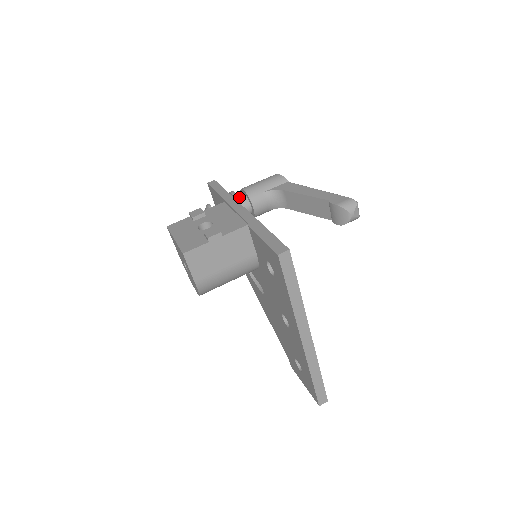
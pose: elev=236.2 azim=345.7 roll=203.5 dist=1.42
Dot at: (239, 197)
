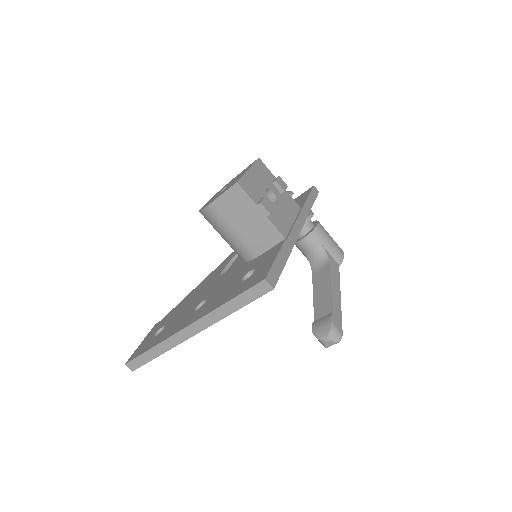
Dot at: (309, 221)
